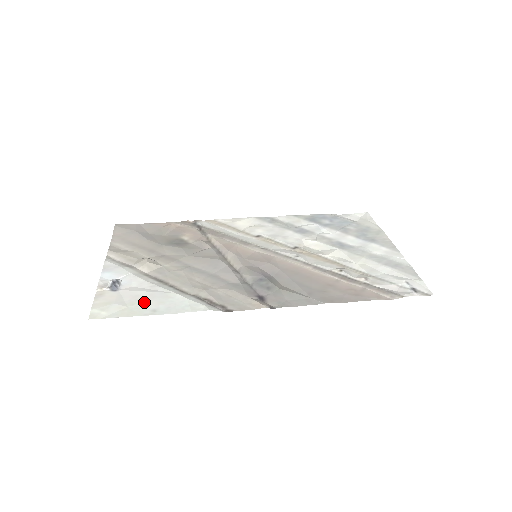
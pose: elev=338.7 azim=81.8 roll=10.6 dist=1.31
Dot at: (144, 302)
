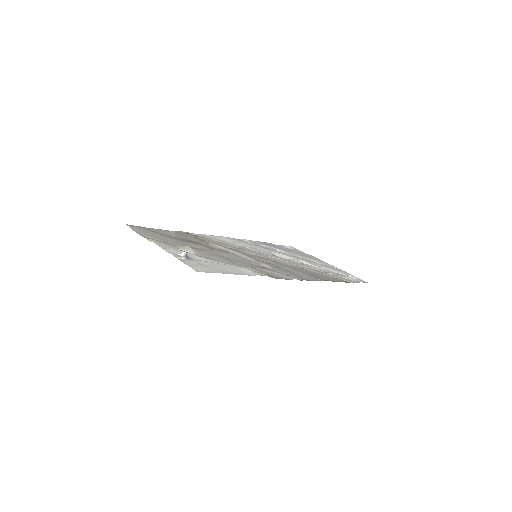
Dot at: (221, 268)
